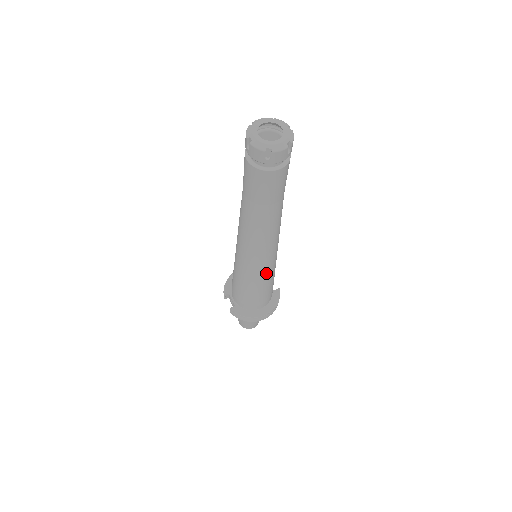
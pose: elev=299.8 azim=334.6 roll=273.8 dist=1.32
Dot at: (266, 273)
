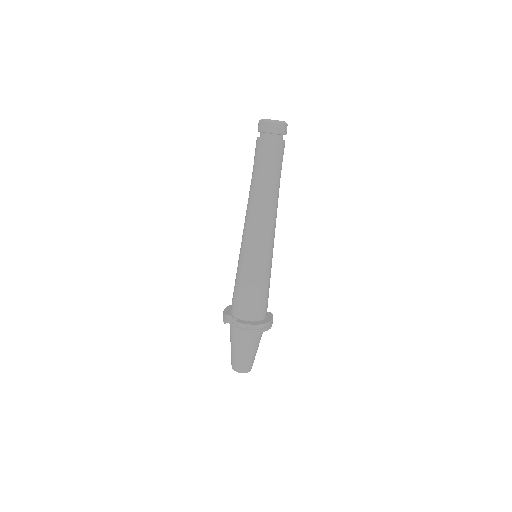
Dot at: (268, 263)
